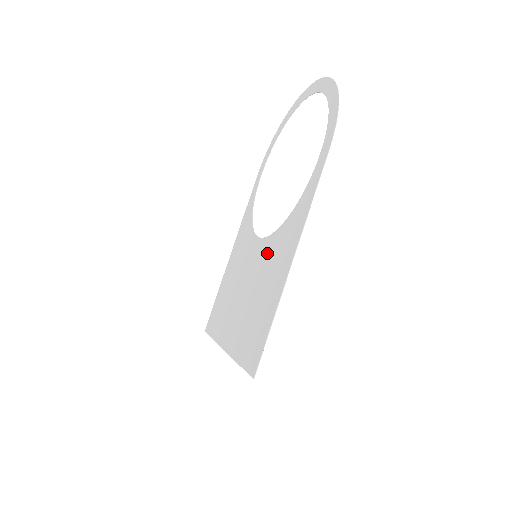
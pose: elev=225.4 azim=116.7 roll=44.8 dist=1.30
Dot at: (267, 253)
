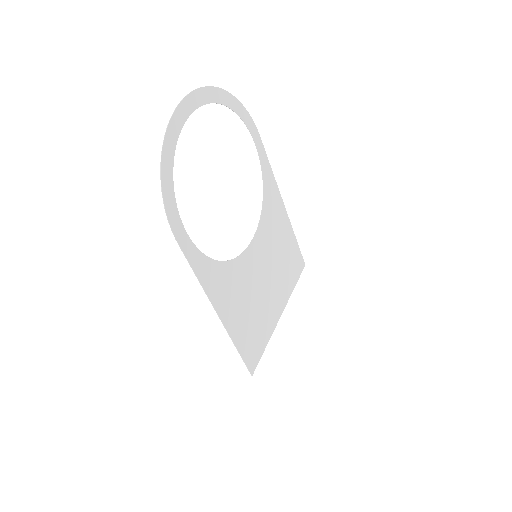
Dot at: (243, 272)
